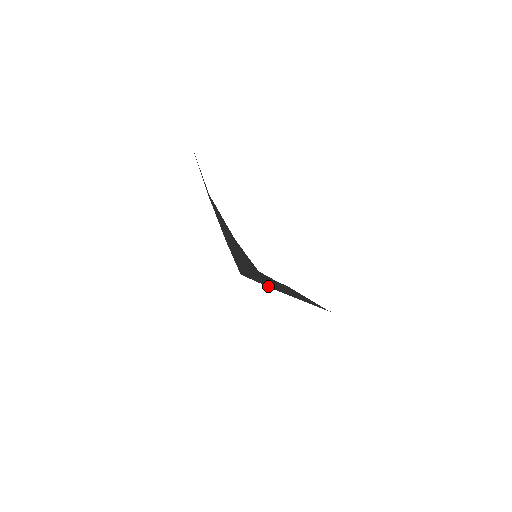
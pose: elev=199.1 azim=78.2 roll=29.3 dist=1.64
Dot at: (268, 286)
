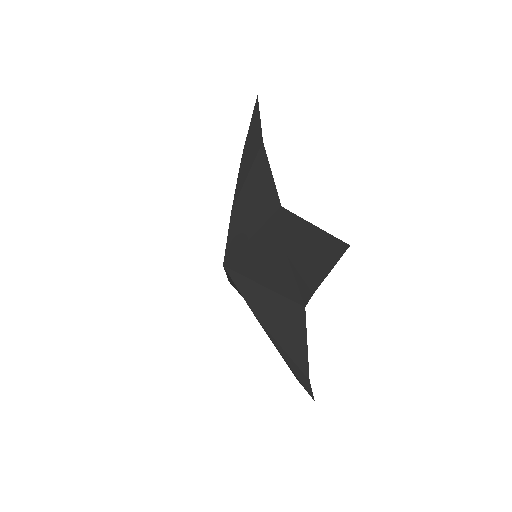
Dot at: (250, 303)
